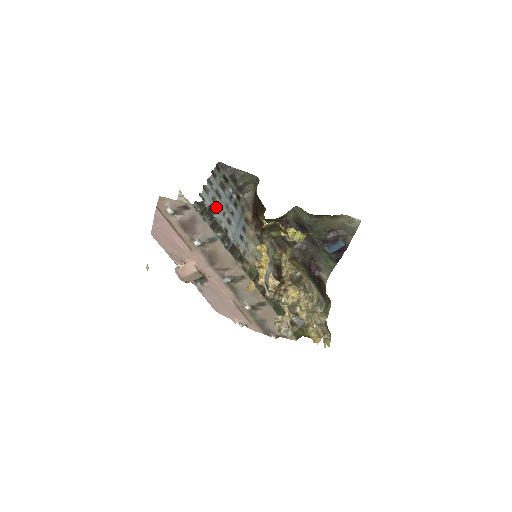
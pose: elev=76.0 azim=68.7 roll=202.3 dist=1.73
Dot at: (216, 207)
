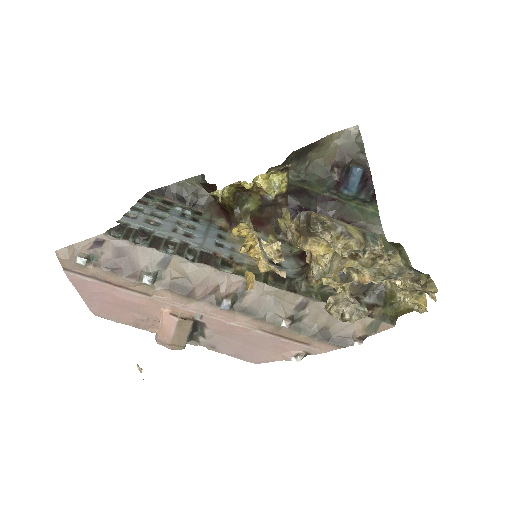
Dot at: (155, 227)
